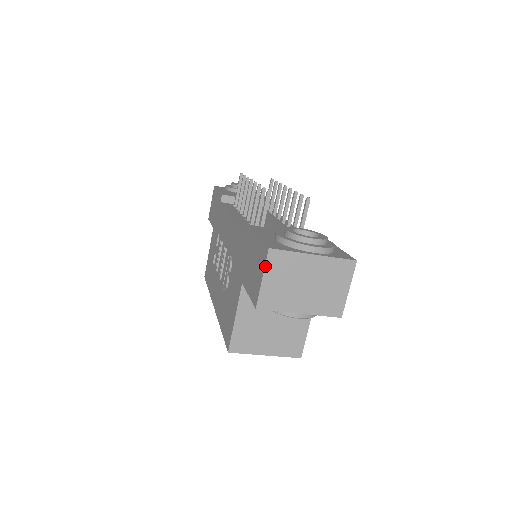
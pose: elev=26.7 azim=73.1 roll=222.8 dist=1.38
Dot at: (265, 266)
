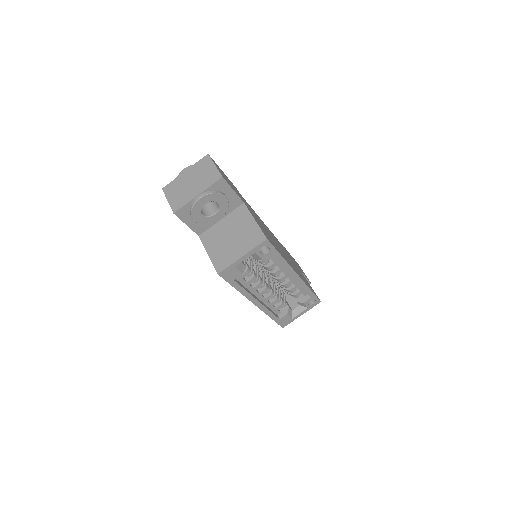
Dot at: (165, 196)
